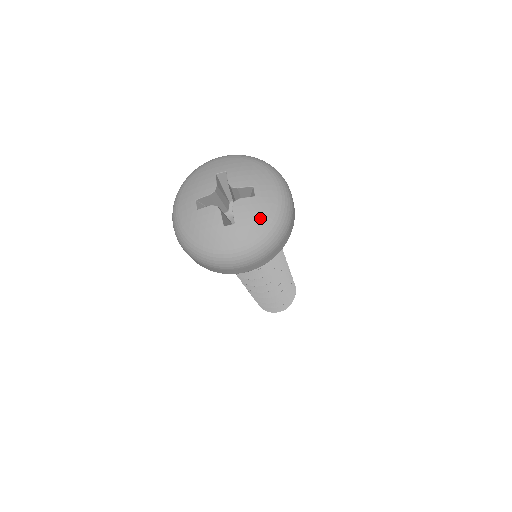
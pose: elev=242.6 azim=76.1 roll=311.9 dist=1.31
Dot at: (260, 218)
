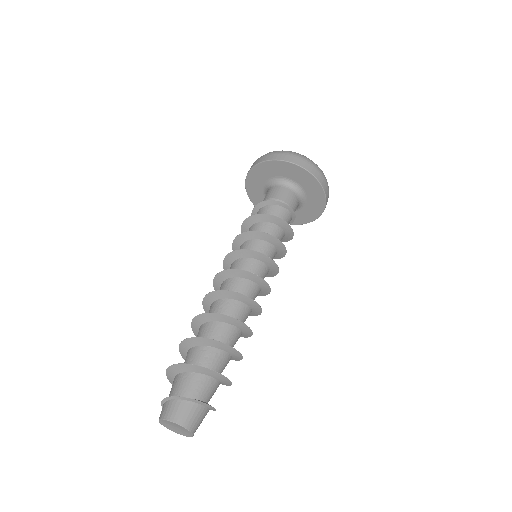
Dot at: occluded
